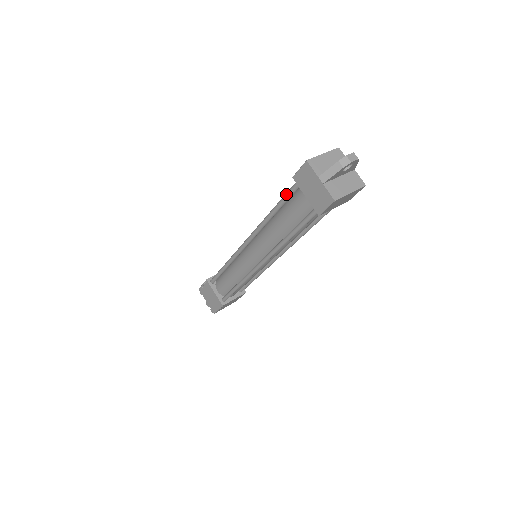
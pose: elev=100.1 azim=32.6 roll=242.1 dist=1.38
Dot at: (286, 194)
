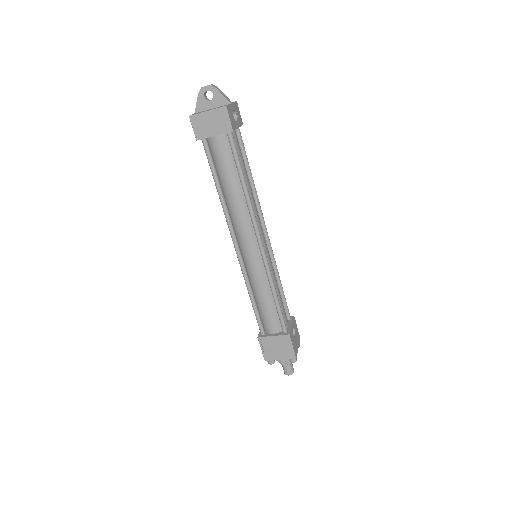
Dot at: occluded
